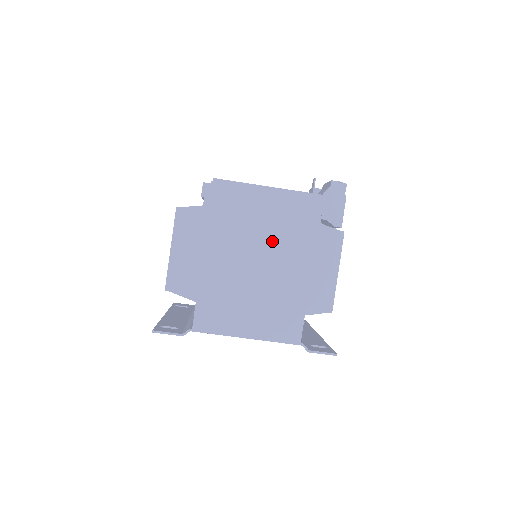
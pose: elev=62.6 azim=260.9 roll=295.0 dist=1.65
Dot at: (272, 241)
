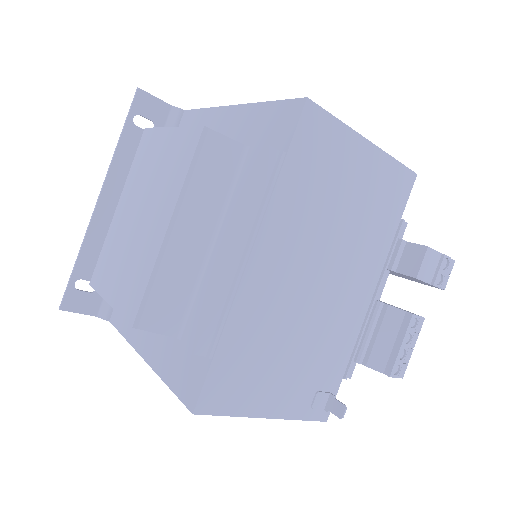
Dot at: occluded
